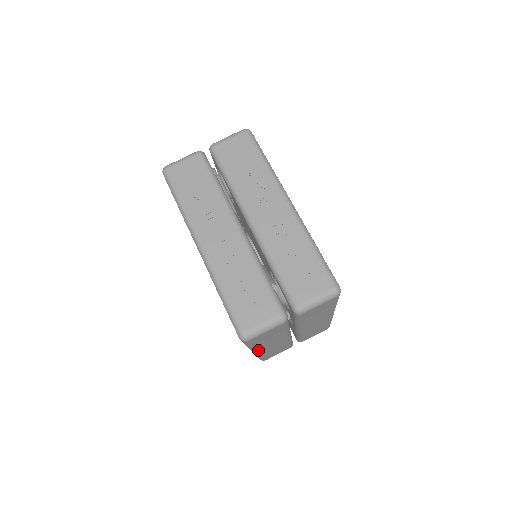
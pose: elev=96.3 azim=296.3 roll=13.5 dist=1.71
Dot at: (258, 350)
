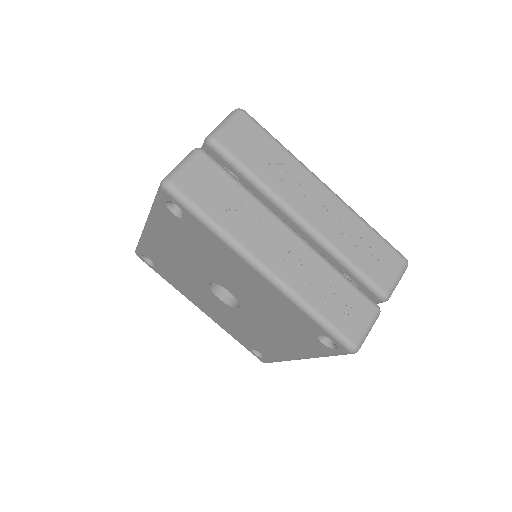
Dot at: occluded
